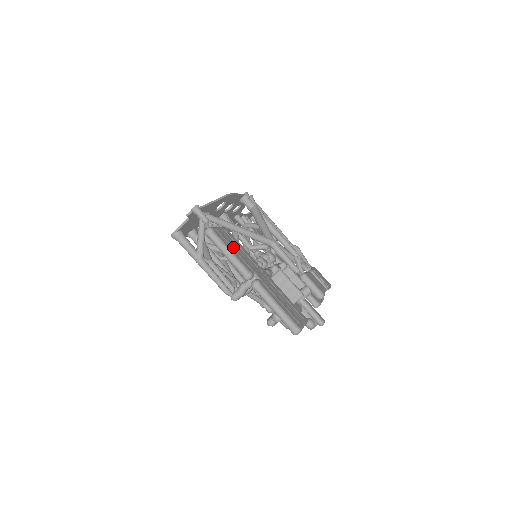
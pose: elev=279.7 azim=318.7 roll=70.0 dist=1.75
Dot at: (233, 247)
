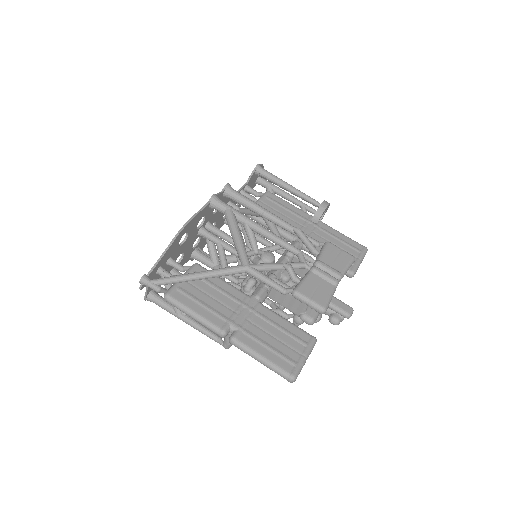
Dot at: (201, 299)
